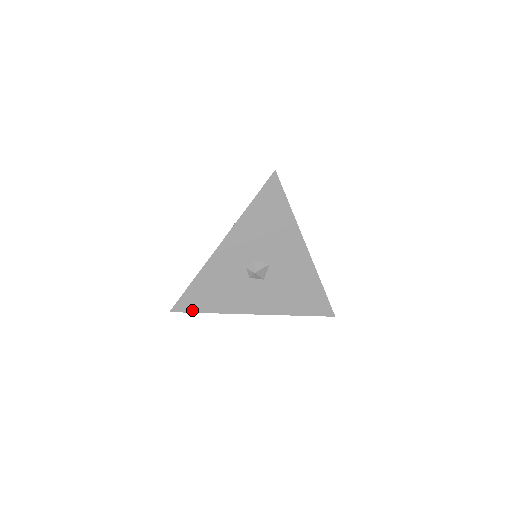
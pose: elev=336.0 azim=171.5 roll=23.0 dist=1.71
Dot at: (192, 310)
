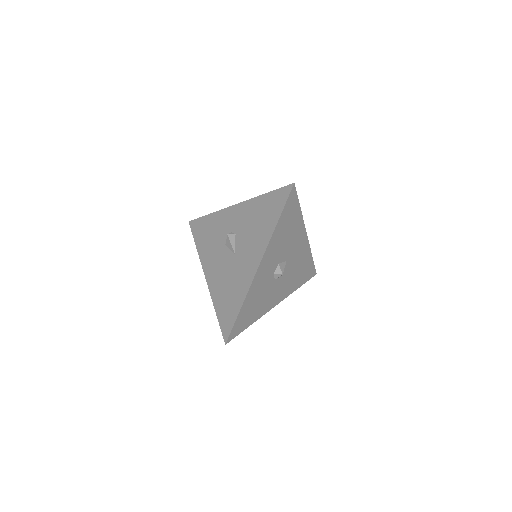
Dot at: (240, 332)
